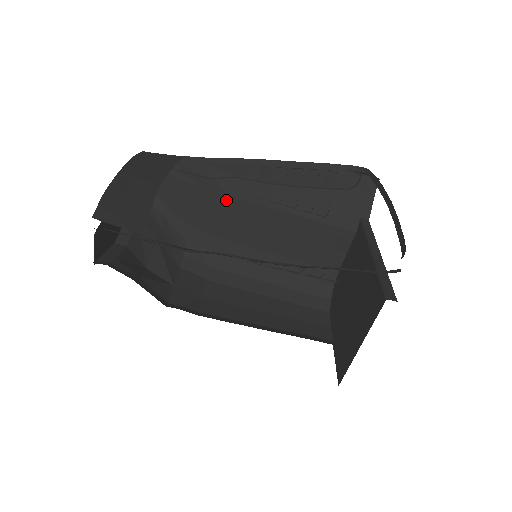
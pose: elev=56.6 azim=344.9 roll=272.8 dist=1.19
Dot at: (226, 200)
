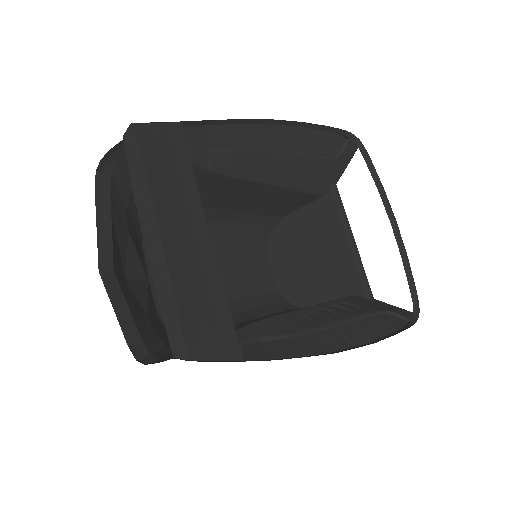
Dot at: (222, 179)
